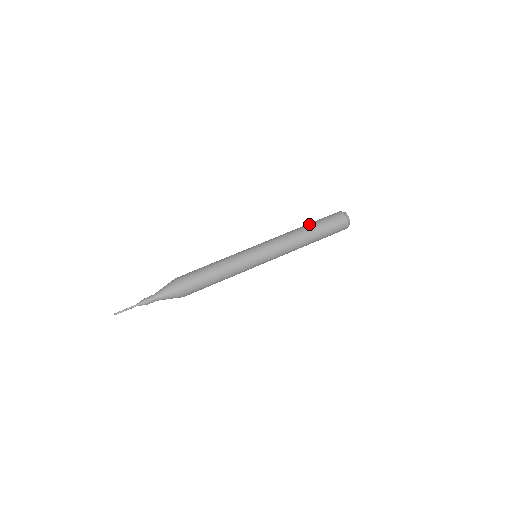
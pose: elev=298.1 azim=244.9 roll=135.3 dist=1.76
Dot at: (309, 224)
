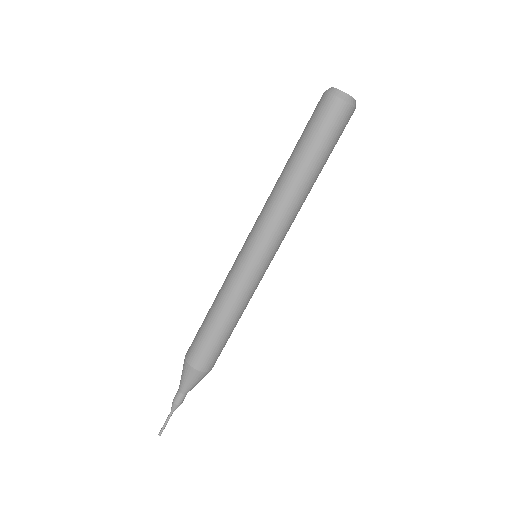
Dot at: (311, 166)
